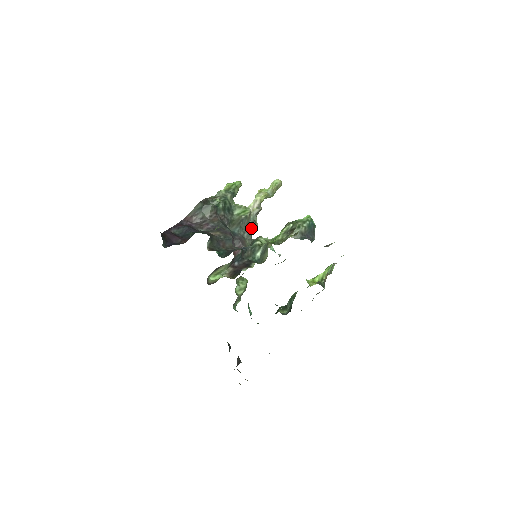
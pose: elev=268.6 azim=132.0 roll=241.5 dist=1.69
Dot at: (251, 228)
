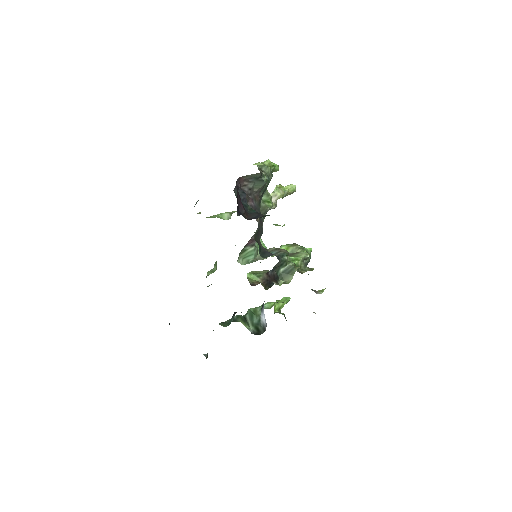
Dot at: occluded
